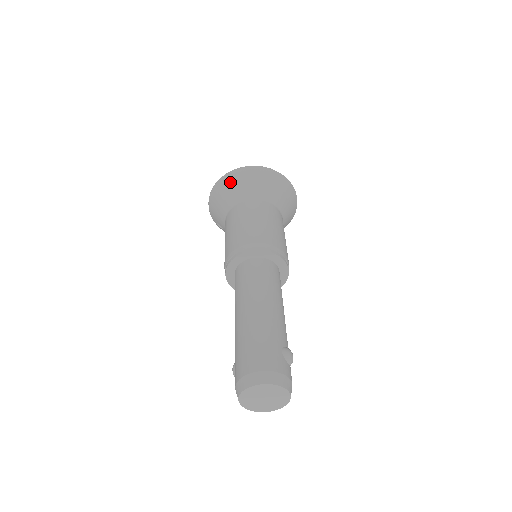
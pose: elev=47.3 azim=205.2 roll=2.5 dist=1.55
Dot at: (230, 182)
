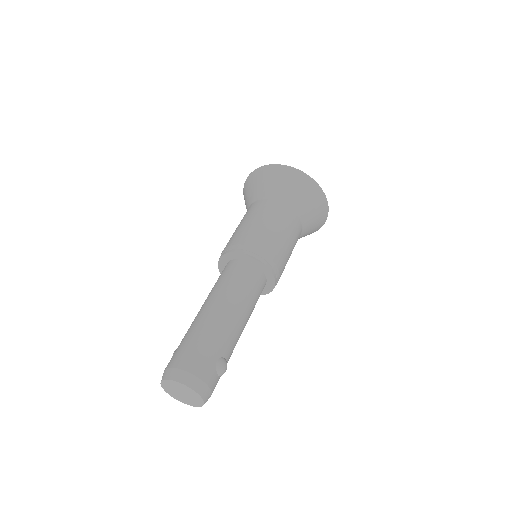
Dot at: (268, 174)
